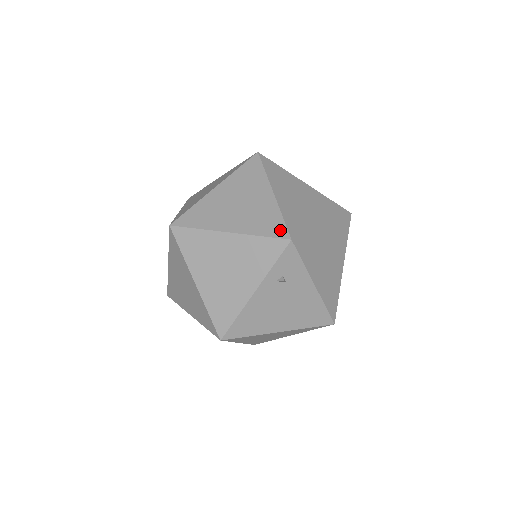
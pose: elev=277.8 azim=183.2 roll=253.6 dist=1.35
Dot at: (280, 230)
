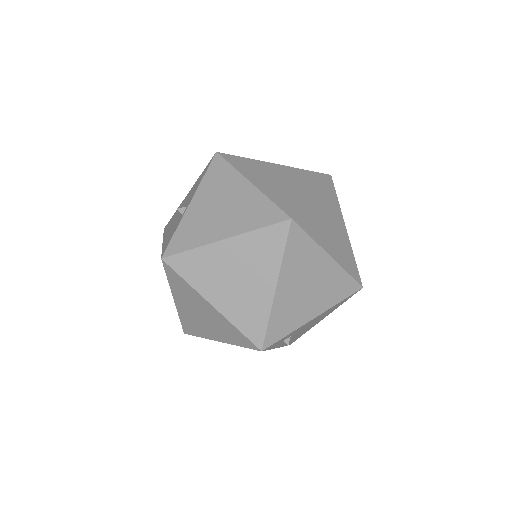
Dot at: (247, 343)
